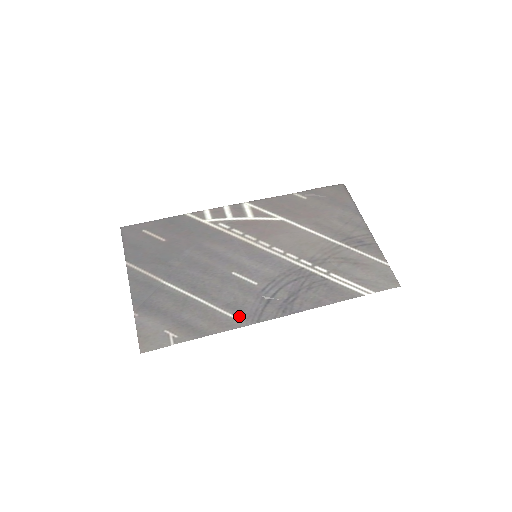
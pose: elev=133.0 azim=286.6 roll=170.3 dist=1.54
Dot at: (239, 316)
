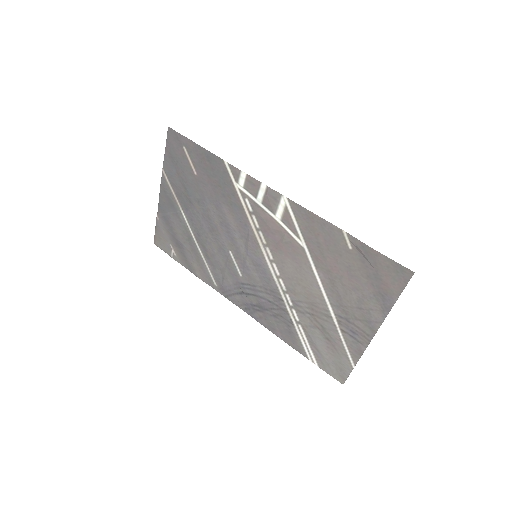
Dot at: (216, 282)
